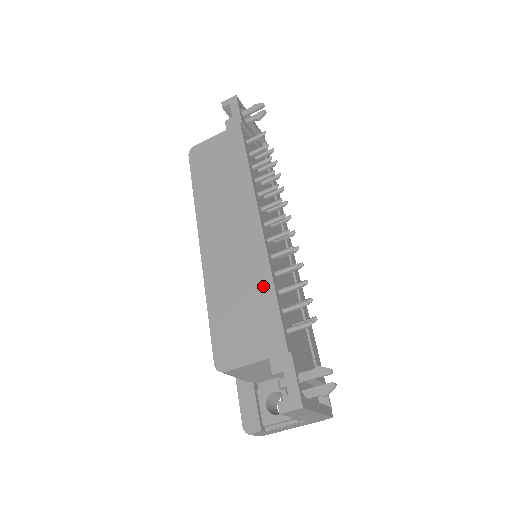
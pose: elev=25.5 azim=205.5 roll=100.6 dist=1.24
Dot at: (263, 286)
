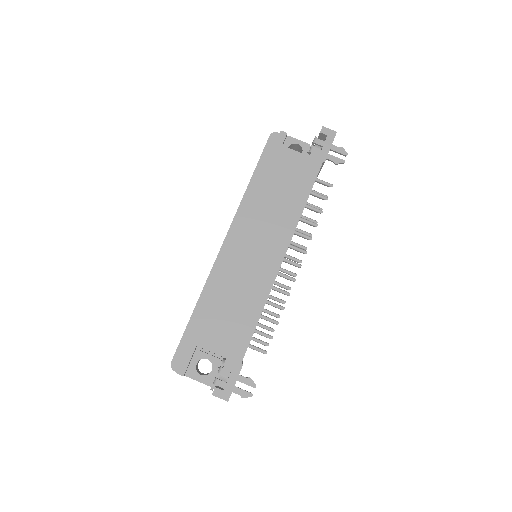
Dot at: (255, 307)
